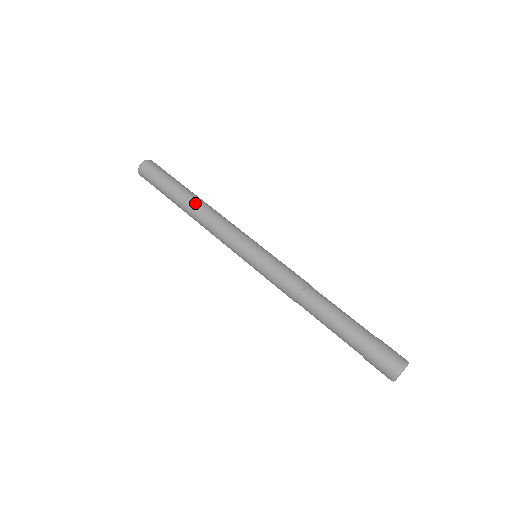
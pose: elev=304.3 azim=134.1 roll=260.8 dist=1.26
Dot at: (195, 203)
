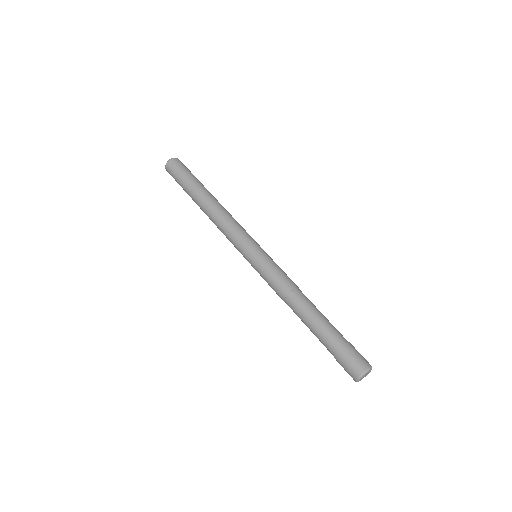
Dot at: (216, 200)
